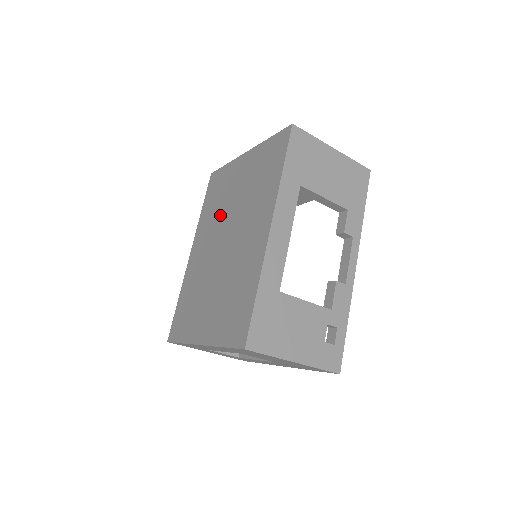
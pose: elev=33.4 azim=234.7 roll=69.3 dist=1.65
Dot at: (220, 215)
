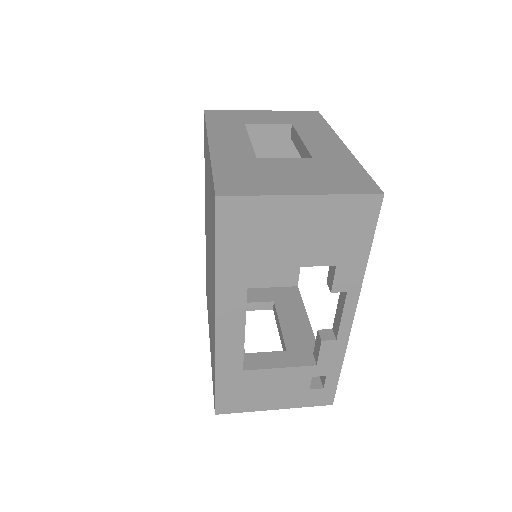
Dot at: (207, 210)
